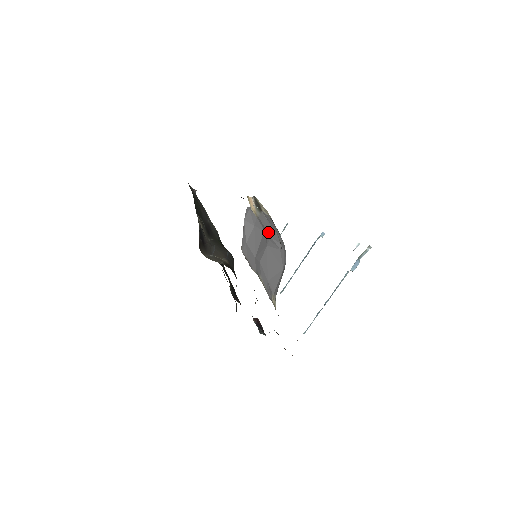
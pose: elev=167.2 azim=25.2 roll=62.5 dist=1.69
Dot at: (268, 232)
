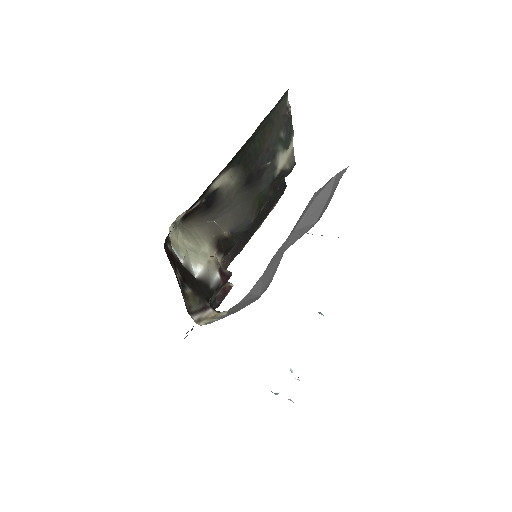
Dot at: occluded
